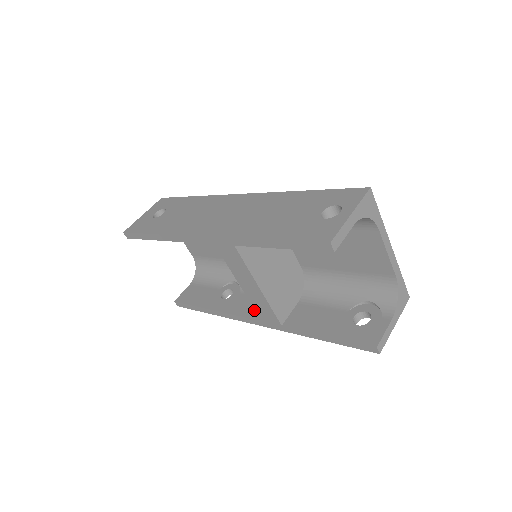
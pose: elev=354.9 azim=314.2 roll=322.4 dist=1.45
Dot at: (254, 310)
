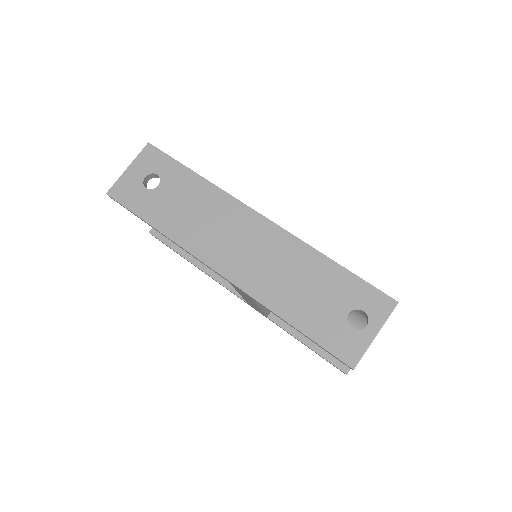
Dot at: occluded
